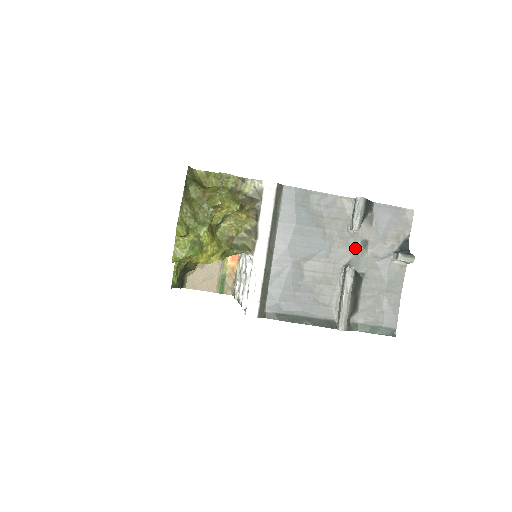
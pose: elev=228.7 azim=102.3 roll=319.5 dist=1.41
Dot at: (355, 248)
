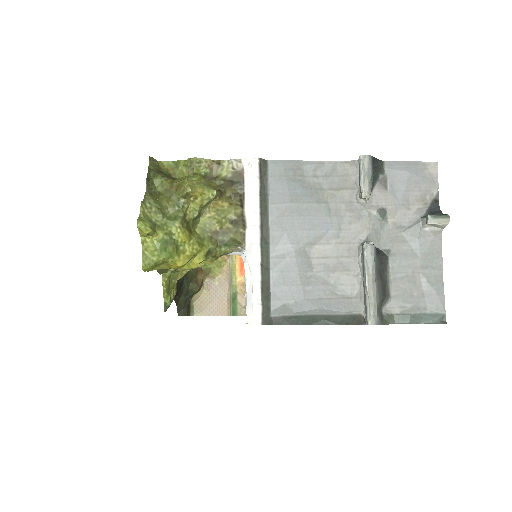
Dot at: (371, 220)
